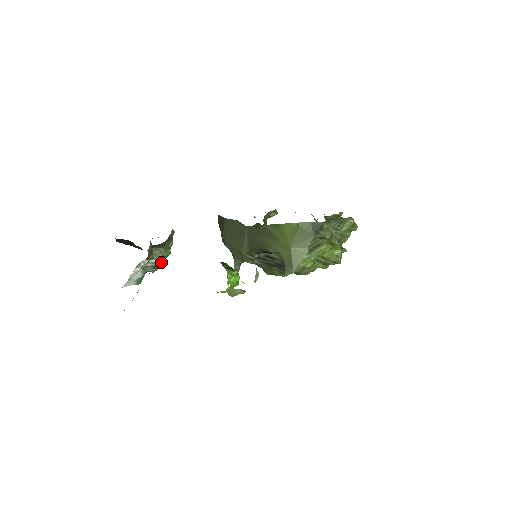
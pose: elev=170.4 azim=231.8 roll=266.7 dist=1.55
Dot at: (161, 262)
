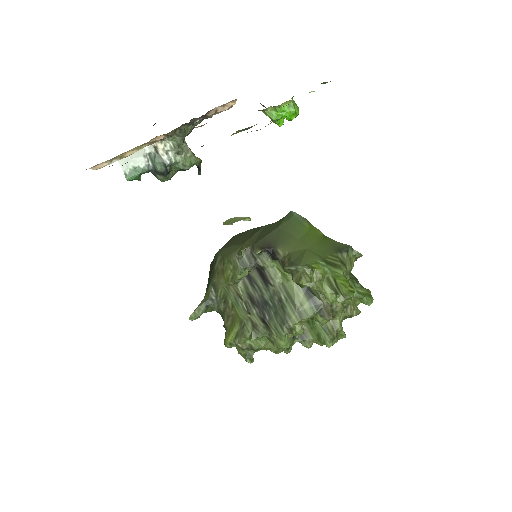
Dot at: (171, 175)
